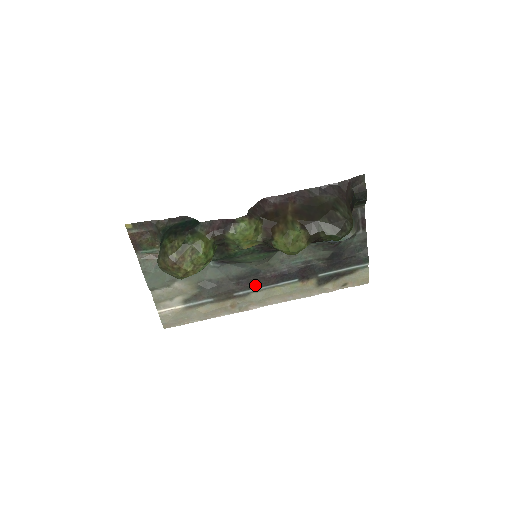
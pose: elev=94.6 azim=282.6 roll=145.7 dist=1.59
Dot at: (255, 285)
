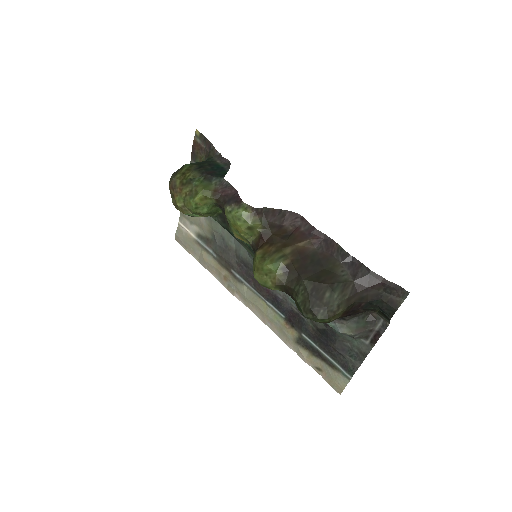
Dot at: (250, 281)
